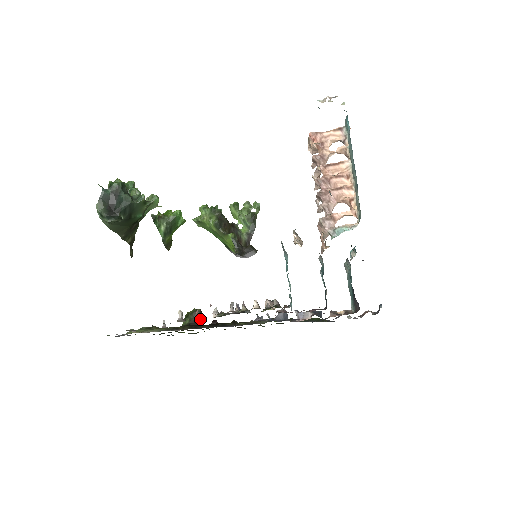
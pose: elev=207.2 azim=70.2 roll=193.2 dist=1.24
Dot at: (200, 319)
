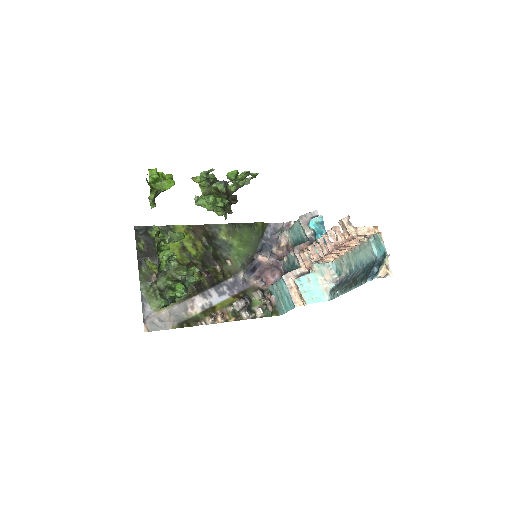
Dot at: occluded
